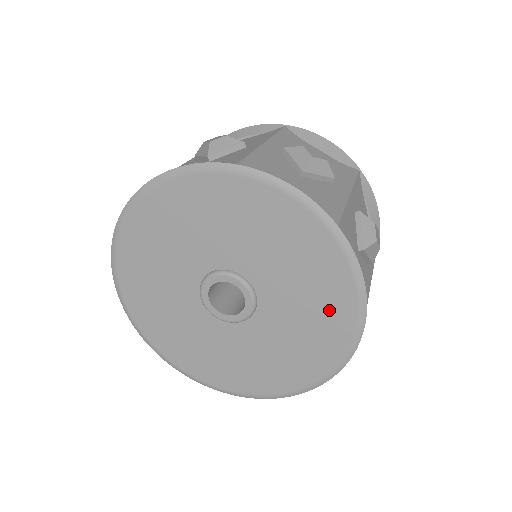
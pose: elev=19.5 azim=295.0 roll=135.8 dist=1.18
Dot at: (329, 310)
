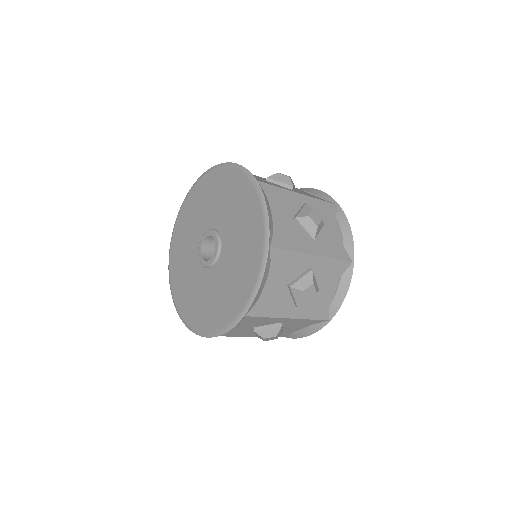
Dot at: (252, 238)
